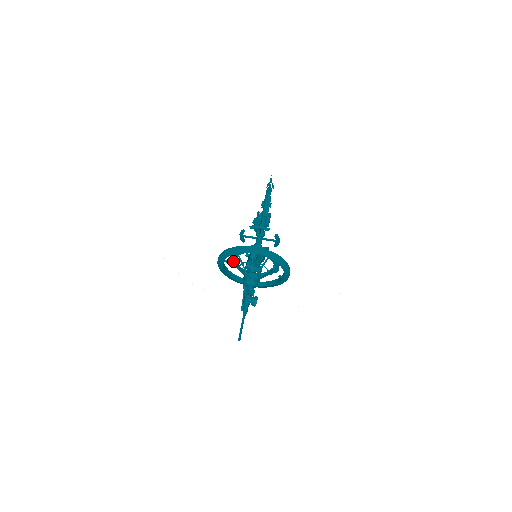
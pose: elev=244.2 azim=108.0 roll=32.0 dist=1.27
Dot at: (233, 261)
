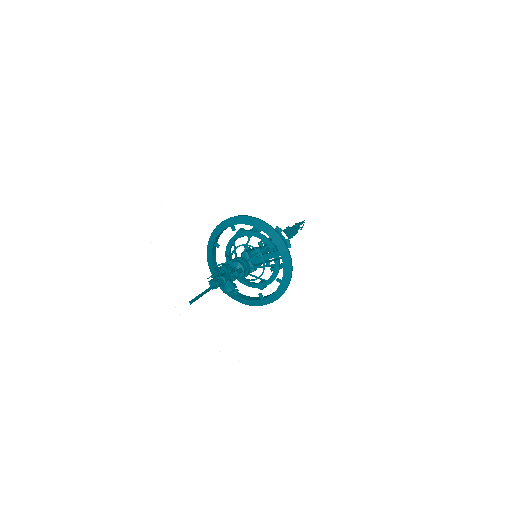
Dot at: (235, 237)
